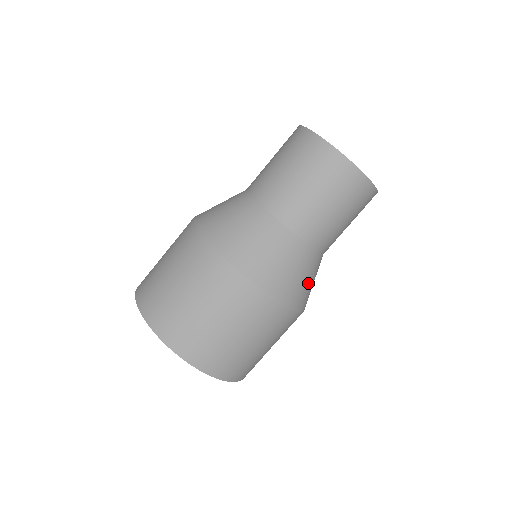
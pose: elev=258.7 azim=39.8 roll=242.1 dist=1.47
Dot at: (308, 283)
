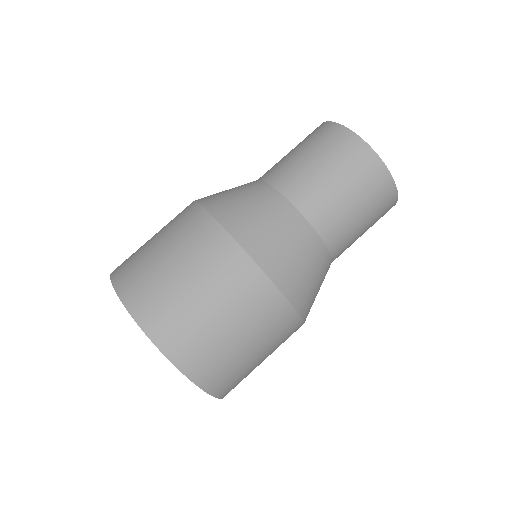
Dot at: (307, 274)
